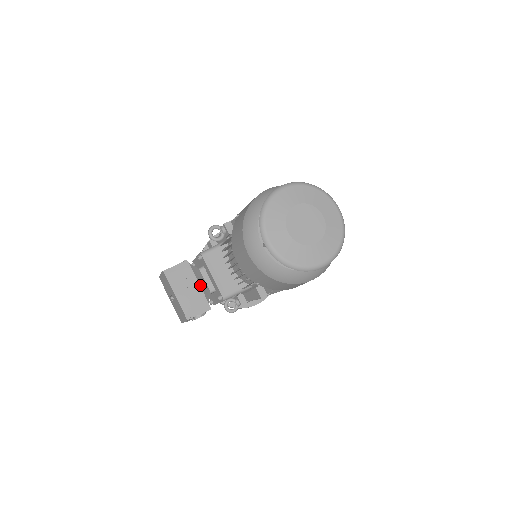
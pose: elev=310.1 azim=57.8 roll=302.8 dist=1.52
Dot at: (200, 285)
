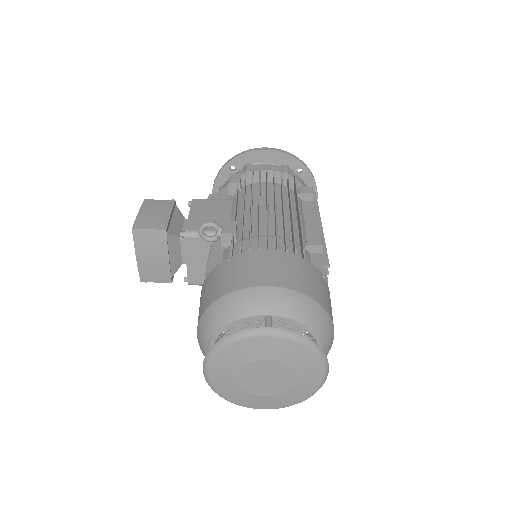
Dot at: (170, 259)
